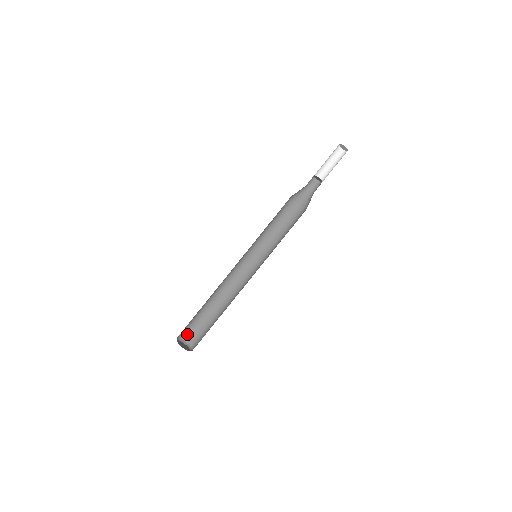
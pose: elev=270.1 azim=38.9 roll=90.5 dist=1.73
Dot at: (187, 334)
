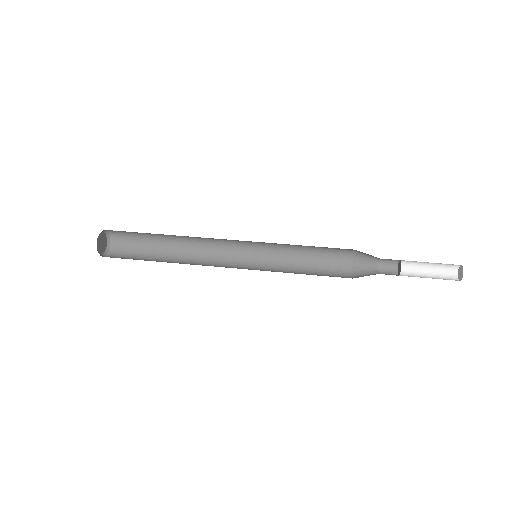
Dot at: (119, 246)
